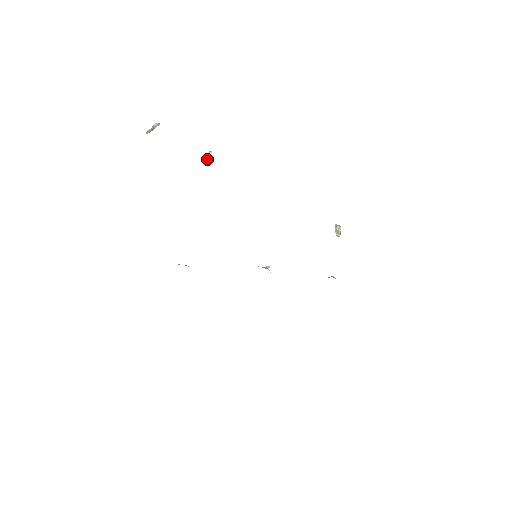
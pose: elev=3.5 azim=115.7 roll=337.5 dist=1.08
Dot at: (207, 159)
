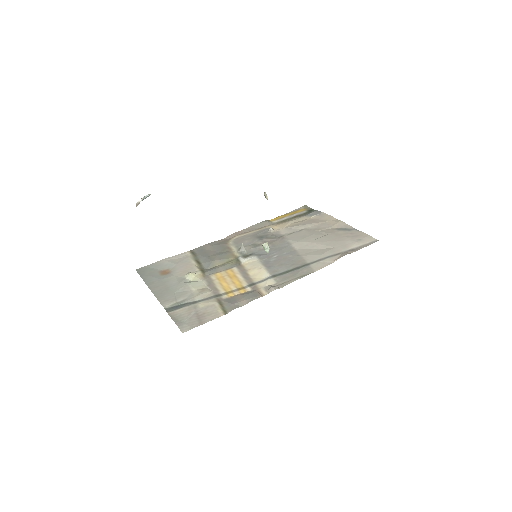
Dot at: occluded
